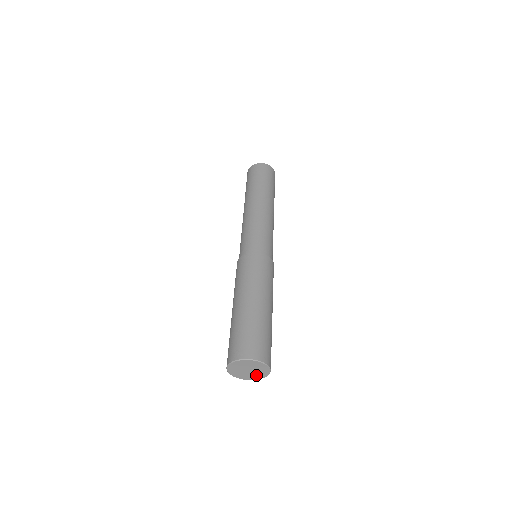
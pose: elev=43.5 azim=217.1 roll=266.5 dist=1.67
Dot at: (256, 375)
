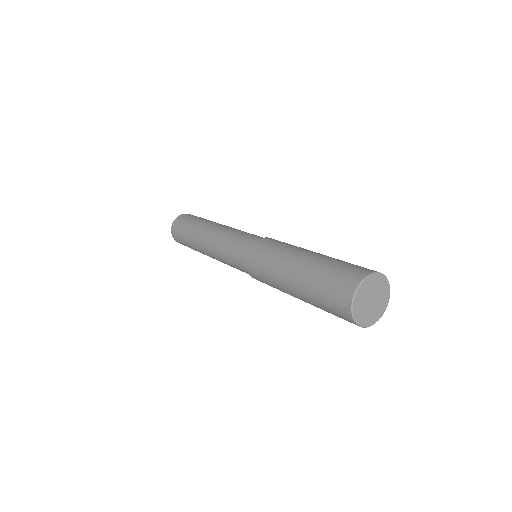
Dot at: (366, 315)
